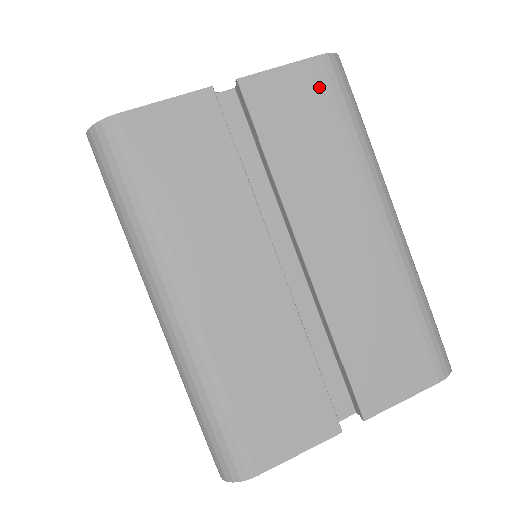
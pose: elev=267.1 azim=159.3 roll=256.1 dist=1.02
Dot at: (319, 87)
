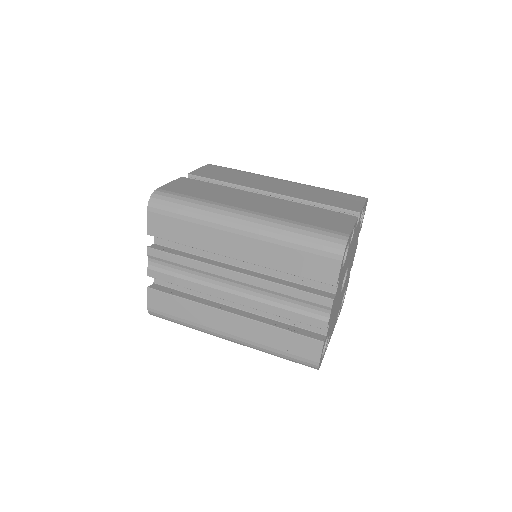
Dot at: (217, 168)
